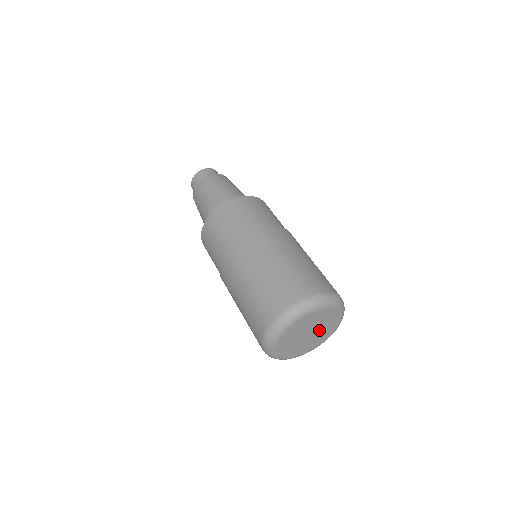
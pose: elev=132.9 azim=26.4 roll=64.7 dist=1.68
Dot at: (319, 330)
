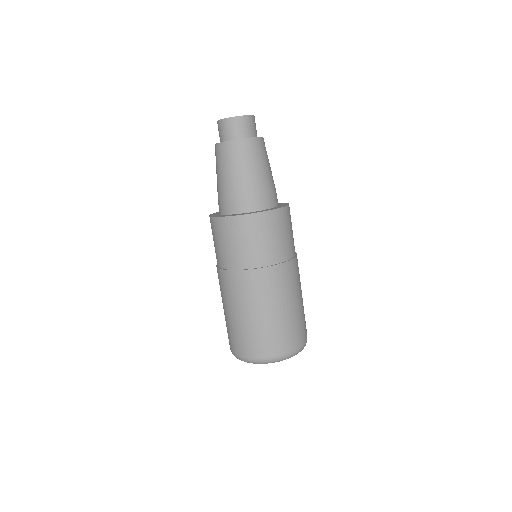
Dot at: occluded
